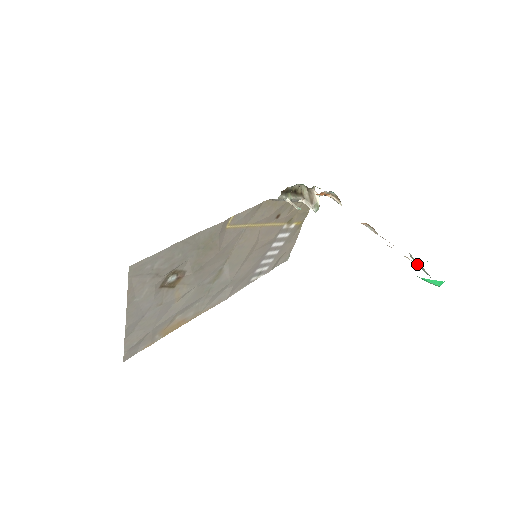
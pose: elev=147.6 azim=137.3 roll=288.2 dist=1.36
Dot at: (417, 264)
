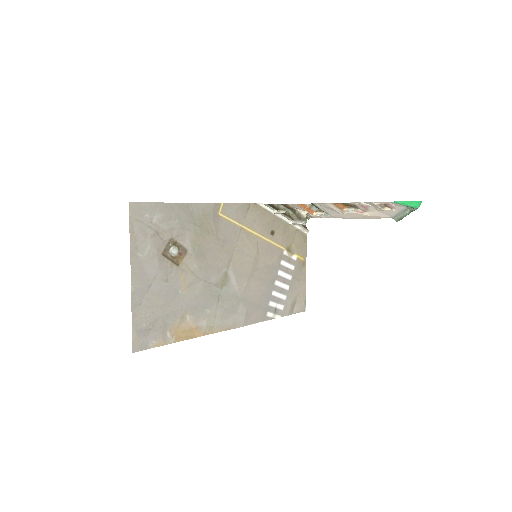
Dot at: (401, 218)
